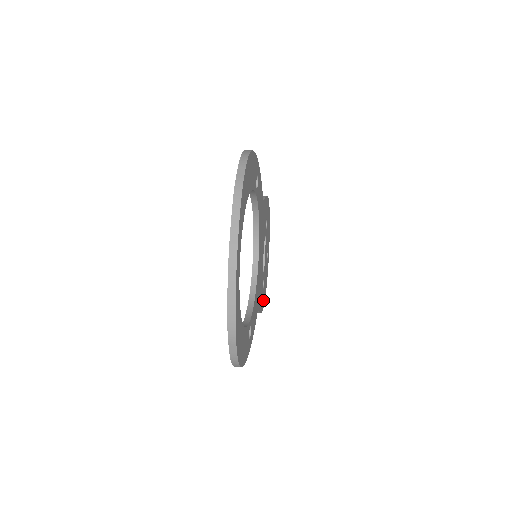
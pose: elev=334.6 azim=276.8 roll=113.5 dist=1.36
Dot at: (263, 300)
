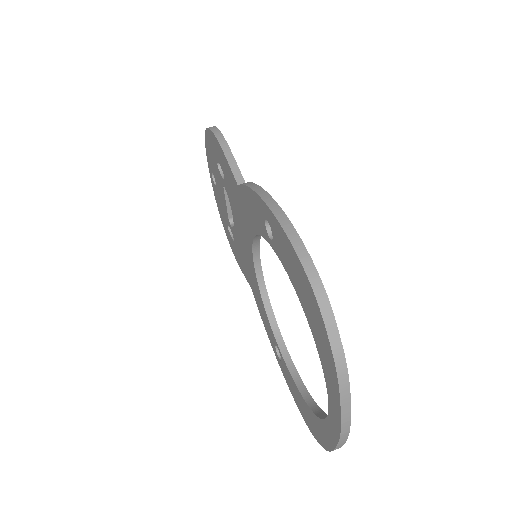
Dot at: occluded
